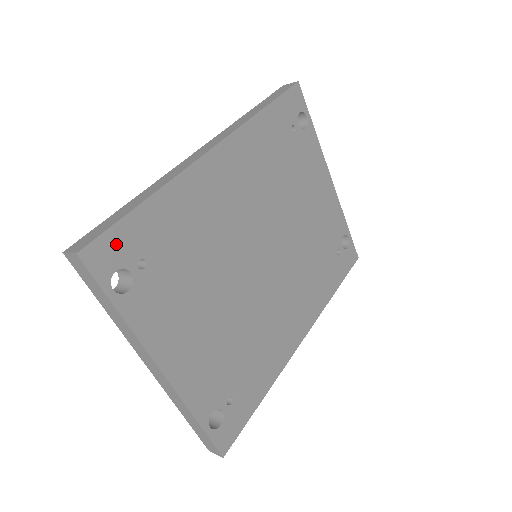
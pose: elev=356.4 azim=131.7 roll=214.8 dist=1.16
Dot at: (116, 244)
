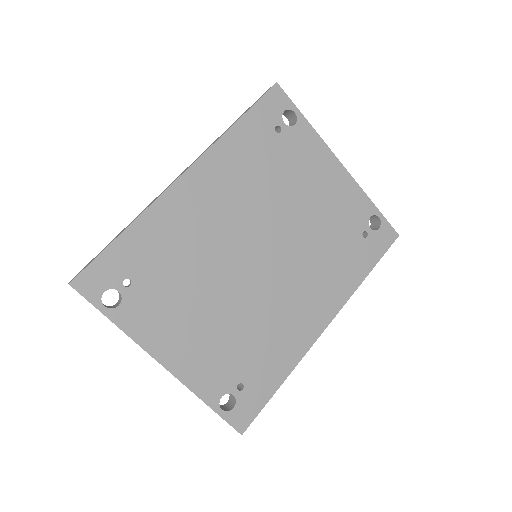
Dot at: (101, 271)
